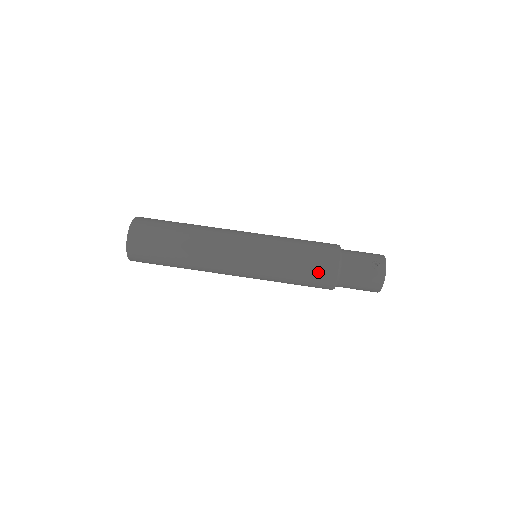
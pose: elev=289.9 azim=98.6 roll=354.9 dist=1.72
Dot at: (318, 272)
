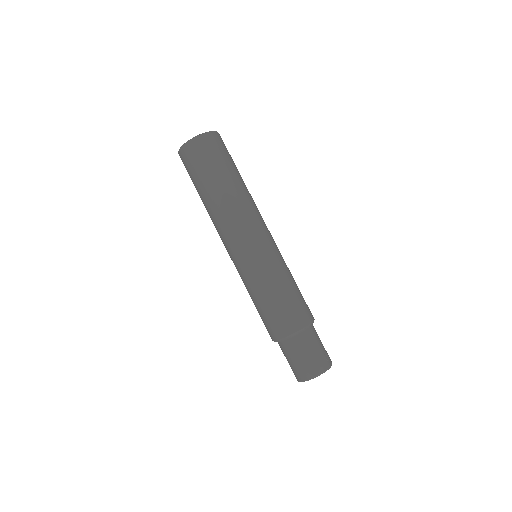
Dot at: (293, 310)
